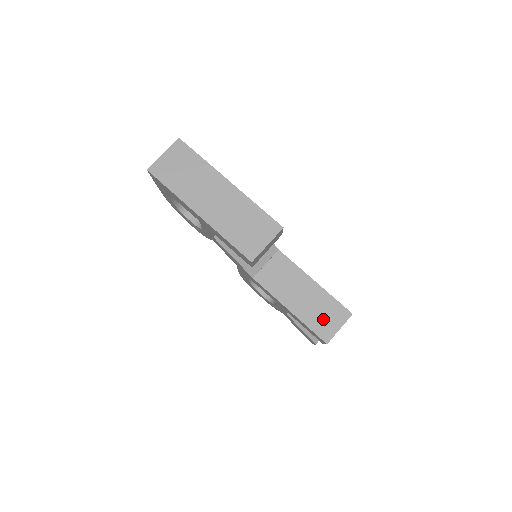
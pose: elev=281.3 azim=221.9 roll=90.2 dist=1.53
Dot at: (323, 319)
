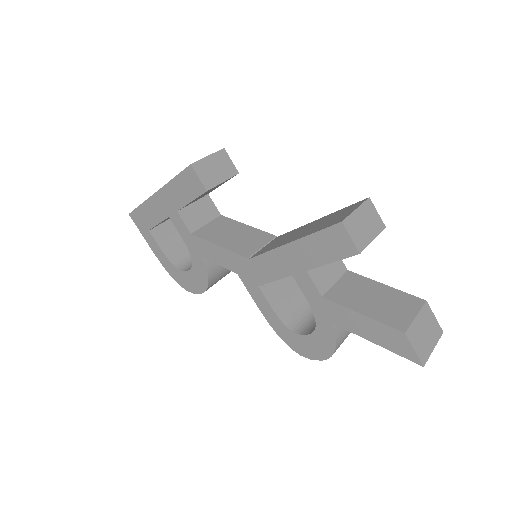
Dot at: (332, 220)
